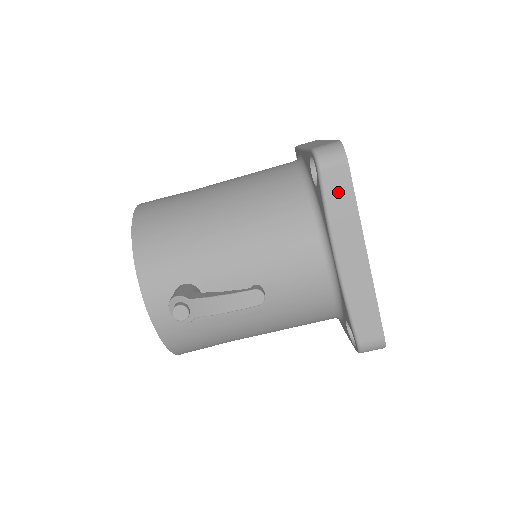
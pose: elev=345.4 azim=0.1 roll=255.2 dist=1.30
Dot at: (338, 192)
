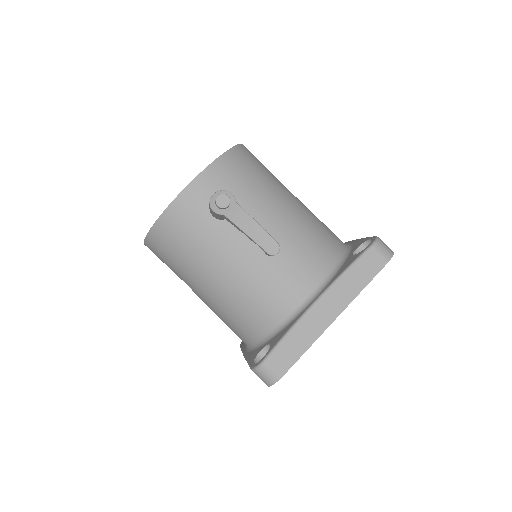
Dot at: (365, 268)
